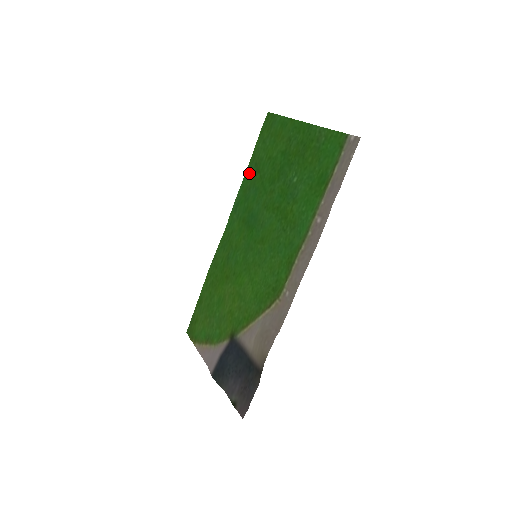
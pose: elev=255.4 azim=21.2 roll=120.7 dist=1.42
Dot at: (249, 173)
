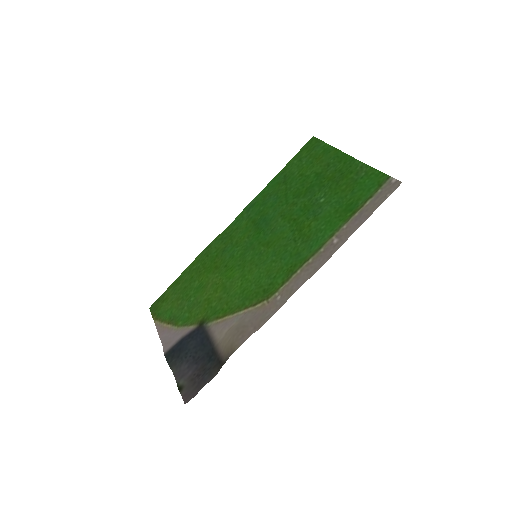
Dot at: (275, 182)
